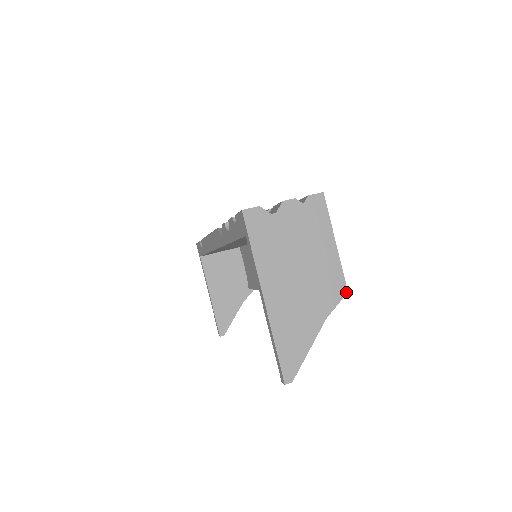
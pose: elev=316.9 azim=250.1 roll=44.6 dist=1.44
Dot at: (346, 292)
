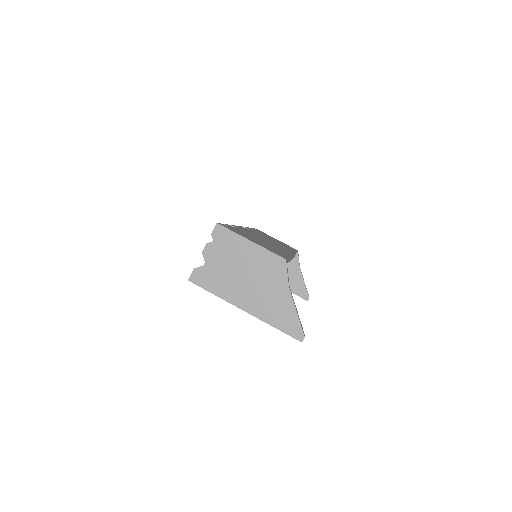
Dot at: (285, 261)
